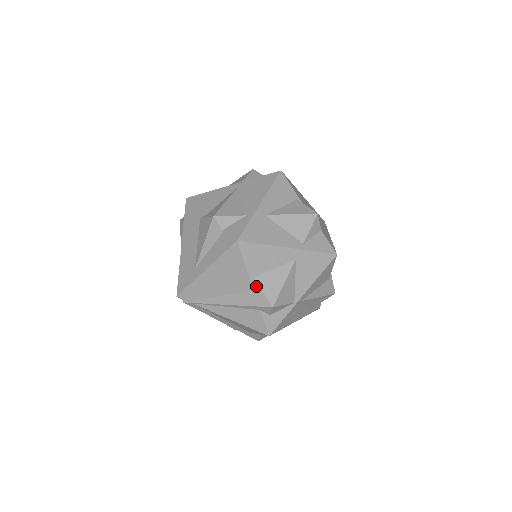
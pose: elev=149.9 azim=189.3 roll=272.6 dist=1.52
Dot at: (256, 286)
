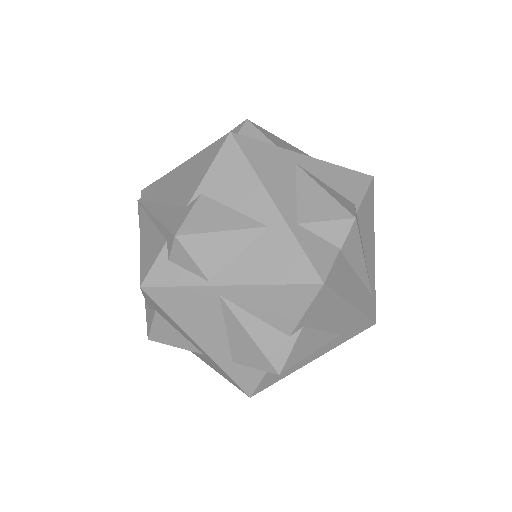
Dot at: (193, 203)
